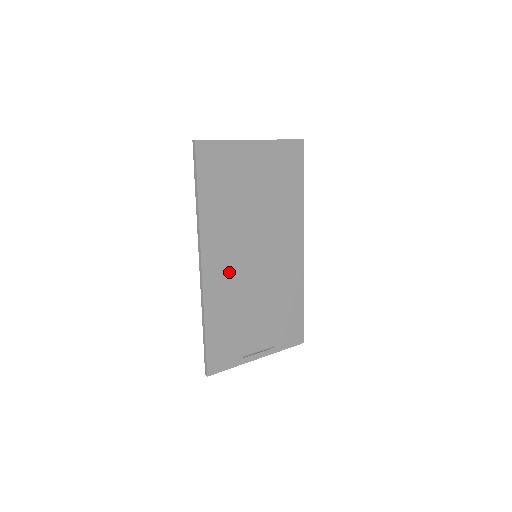
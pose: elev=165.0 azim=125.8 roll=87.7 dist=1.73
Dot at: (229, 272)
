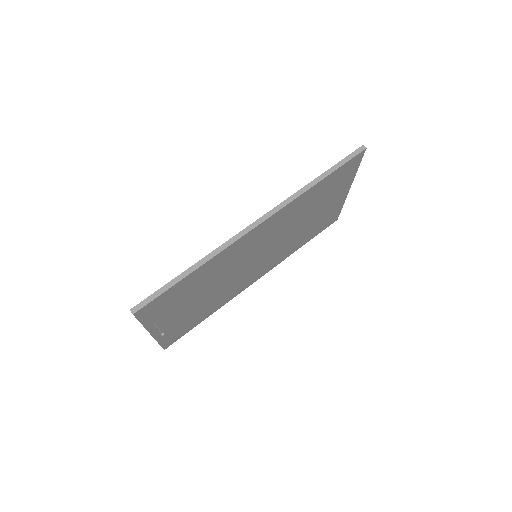
Dot at: (248, 248)
